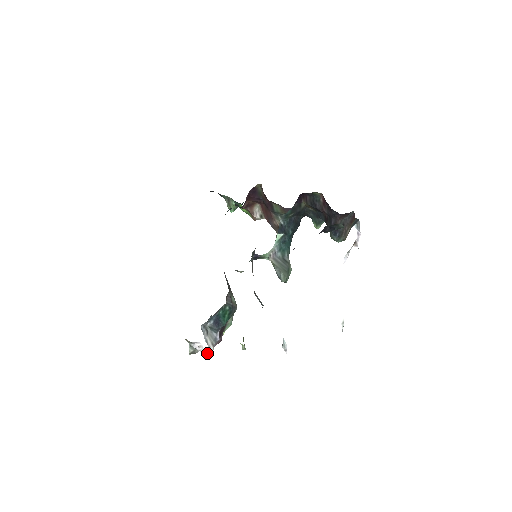
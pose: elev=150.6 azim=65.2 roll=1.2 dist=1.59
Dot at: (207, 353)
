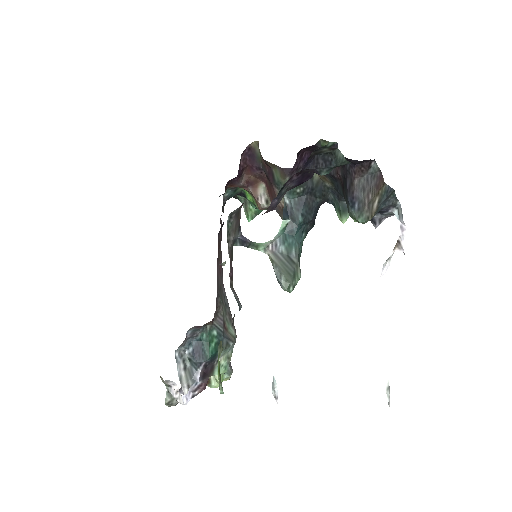
Dot at: (183, 402)
